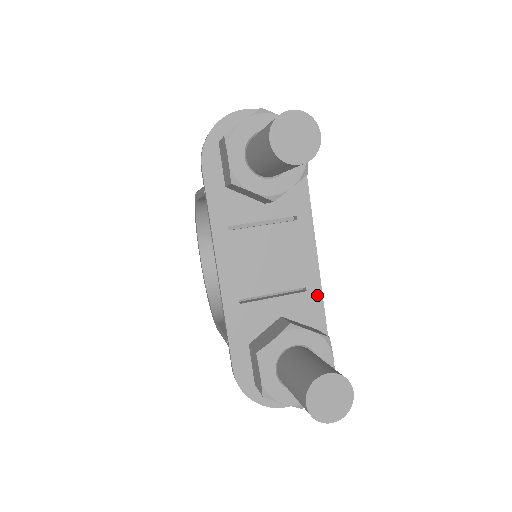
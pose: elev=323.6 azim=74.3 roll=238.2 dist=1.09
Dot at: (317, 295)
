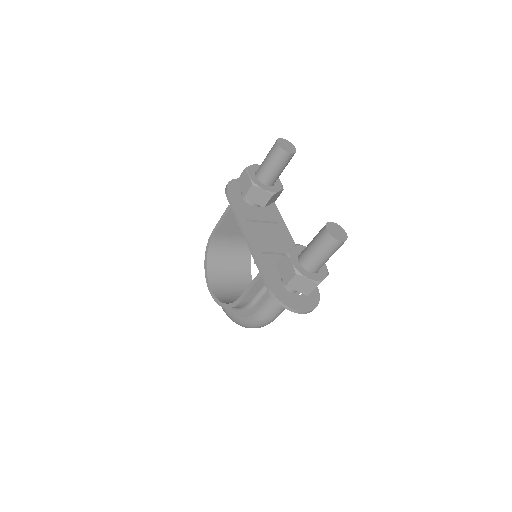
Dot at: occluded
